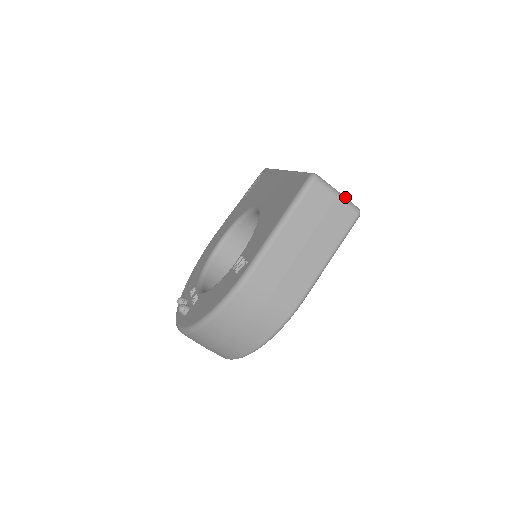
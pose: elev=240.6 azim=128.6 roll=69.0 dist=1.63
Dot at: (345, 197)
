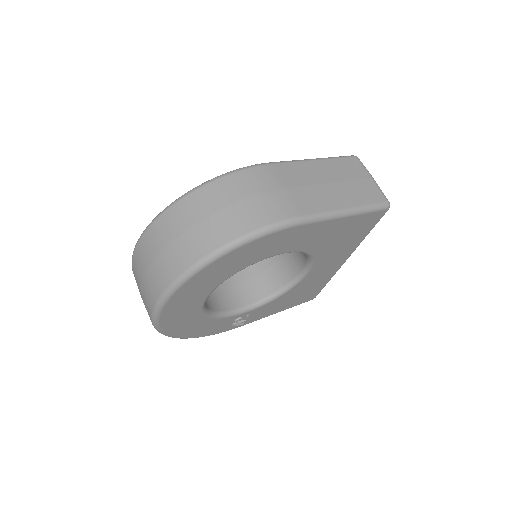
Dot at: occluded
